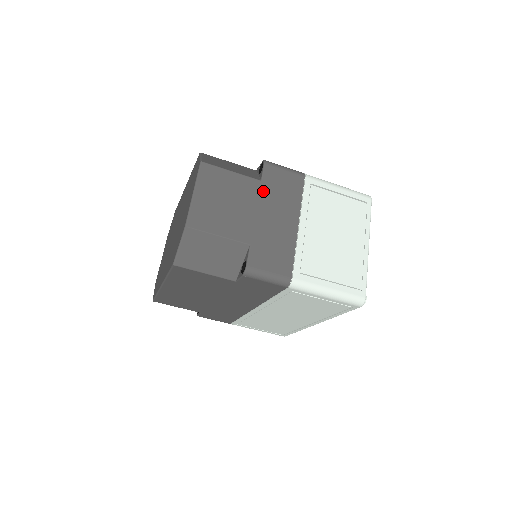
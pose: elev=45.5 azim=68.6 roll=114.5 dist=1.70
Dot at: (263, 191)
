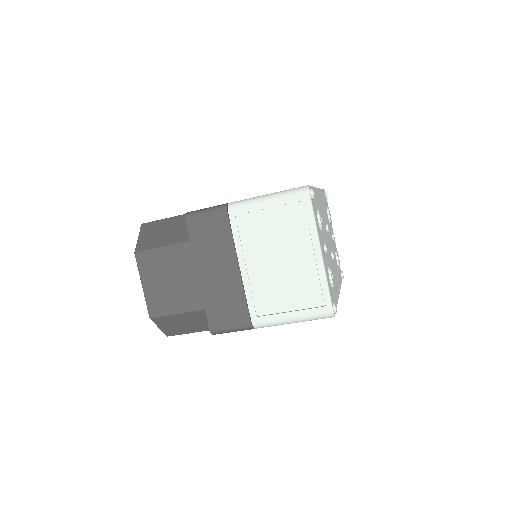
Dot at: (195, 251)
